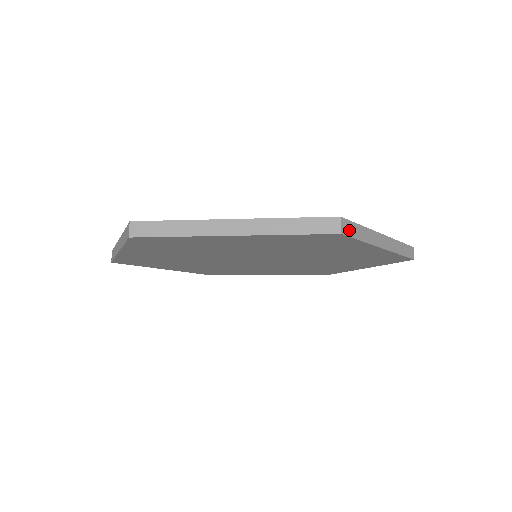
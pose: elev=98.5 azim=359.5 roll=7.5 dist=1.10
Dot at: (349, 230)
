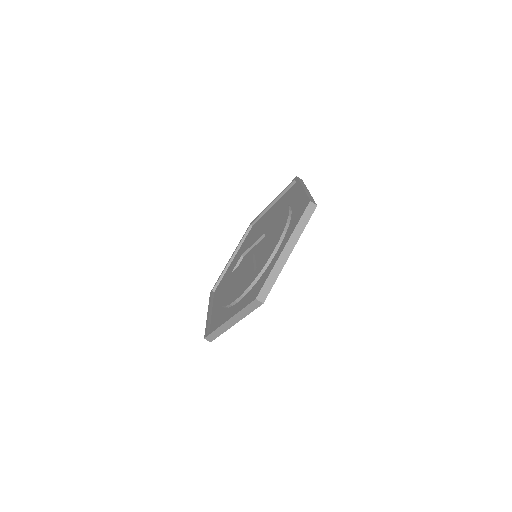
Dot at: (313, 201)
